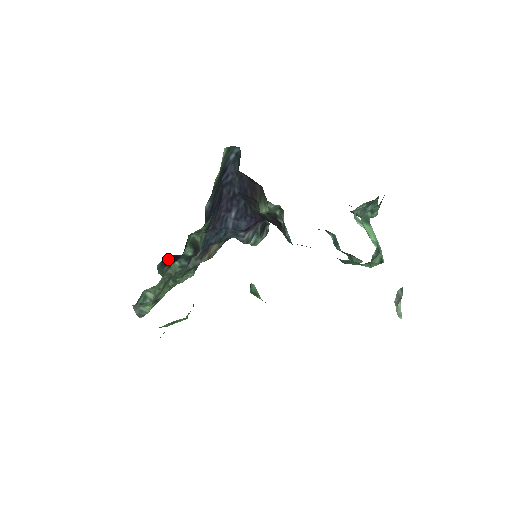
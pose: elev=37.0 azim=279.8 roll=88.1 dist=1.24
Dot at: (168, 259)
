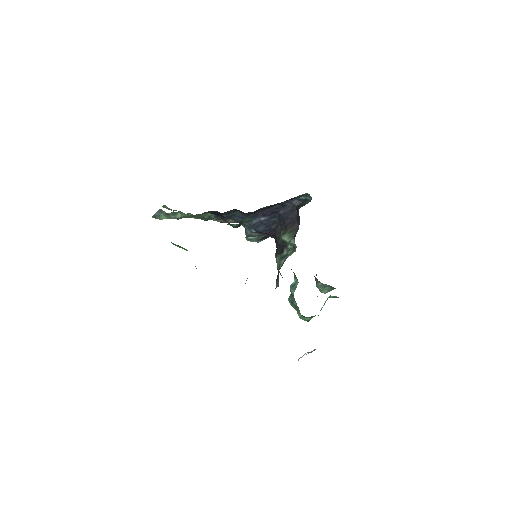
Dot at: (216, 212)
